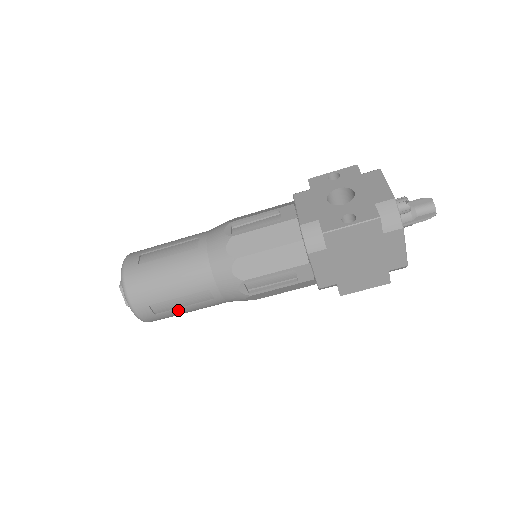
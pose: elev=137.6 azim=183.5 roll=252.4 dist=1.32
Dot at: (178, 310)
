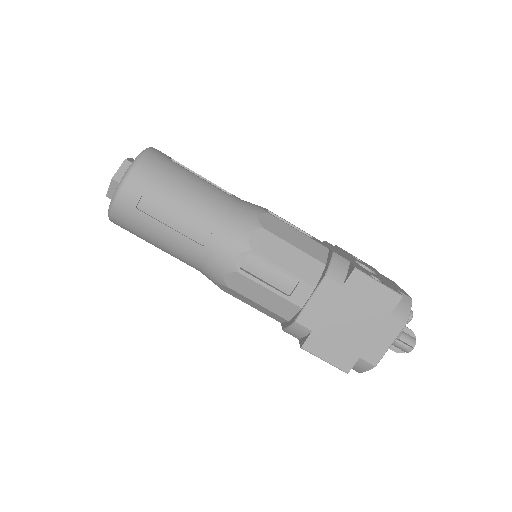
Dot at: (160, 224)
